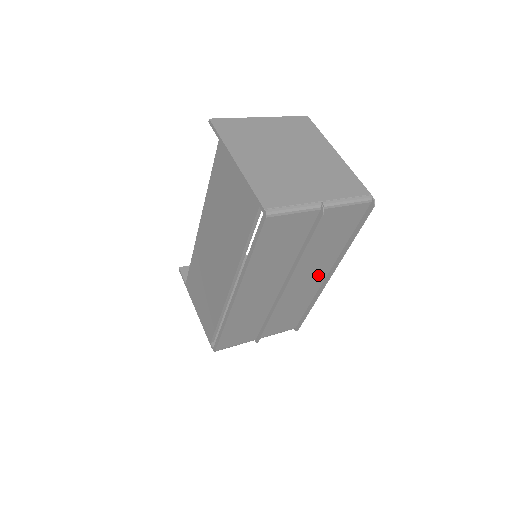
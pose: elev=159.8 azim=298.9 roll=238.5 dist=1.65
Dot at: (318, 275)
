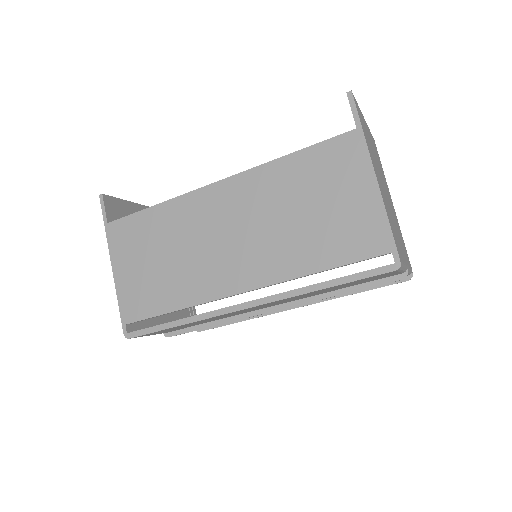
Dot at: occluded
